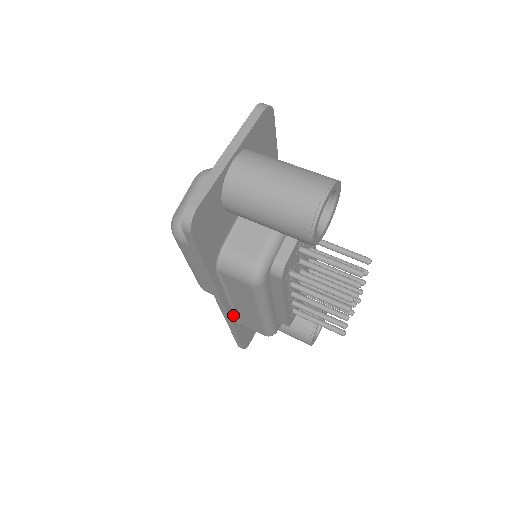
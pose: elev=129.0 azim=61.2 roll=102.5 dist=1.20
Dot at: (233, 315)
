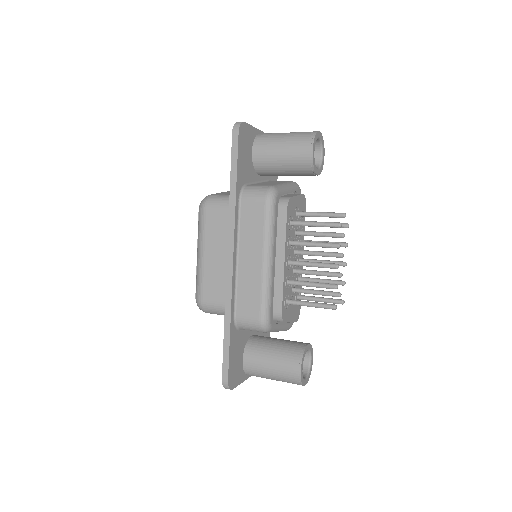
Dot at: (234, 289)
